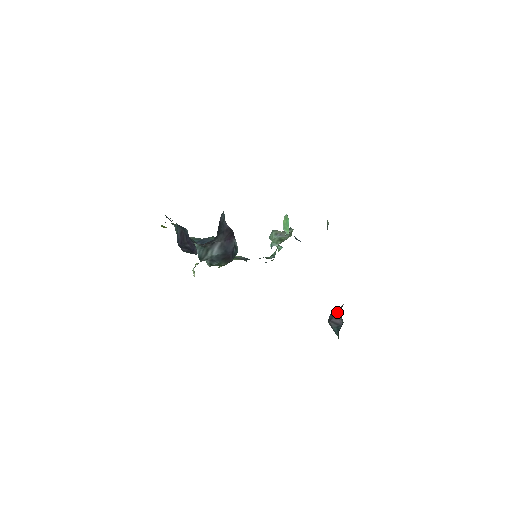
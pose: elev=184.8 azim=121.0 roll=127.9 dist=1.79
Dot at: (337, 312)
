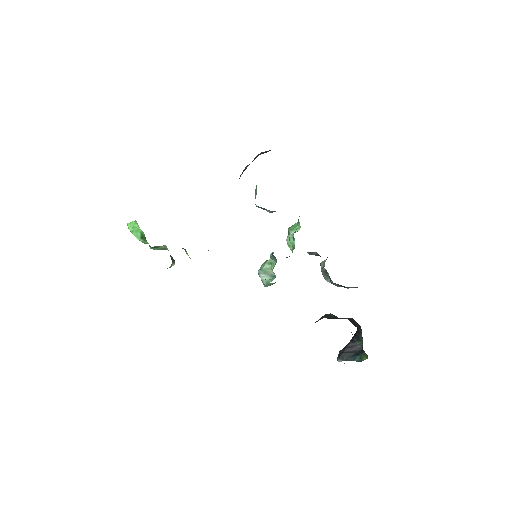
Dot at: (350, 341)
